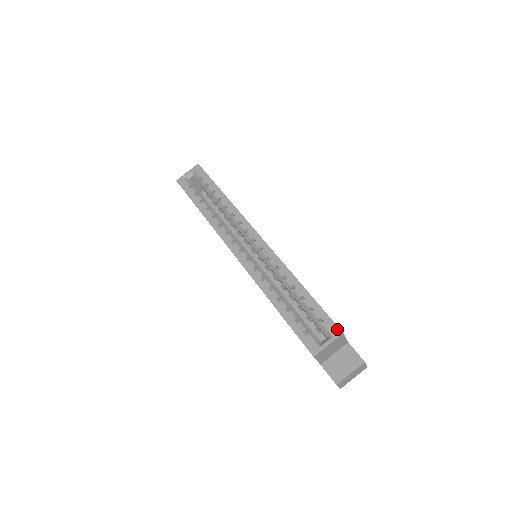
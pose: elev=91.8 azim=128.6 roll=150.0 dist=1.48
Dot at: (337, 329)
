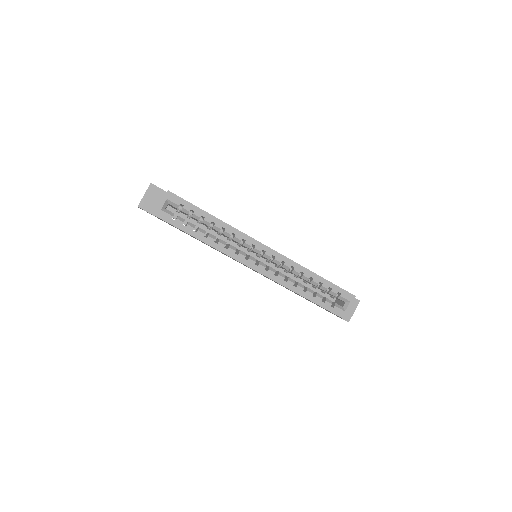
Dot at: (351, 295)
